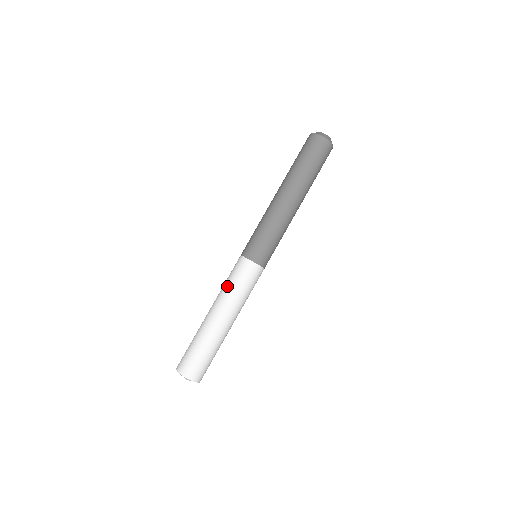
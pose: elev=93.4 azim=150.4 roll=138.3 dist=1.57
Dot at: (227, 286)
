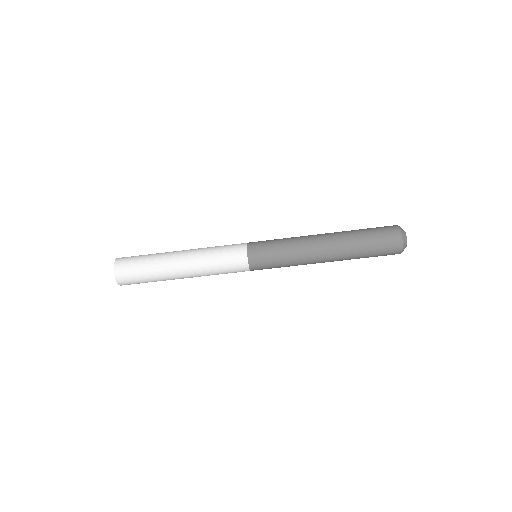
Dot at: (213, 263)
